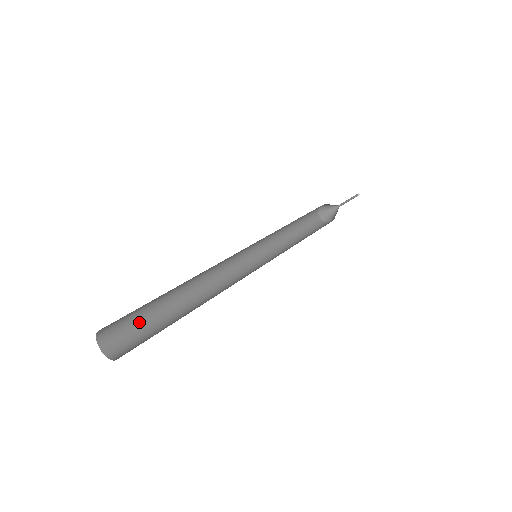
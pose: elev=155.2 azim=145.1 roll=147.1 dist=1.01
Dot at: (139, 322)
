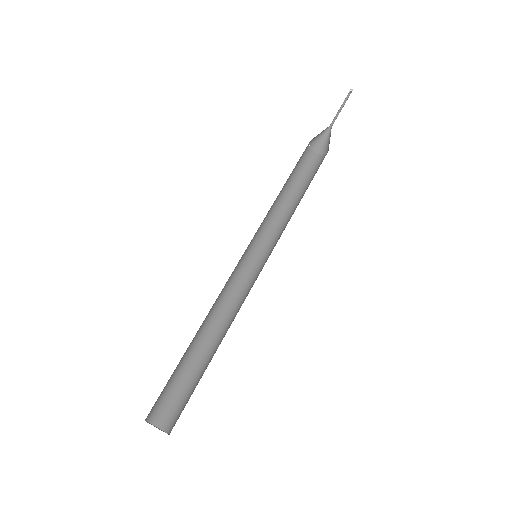
Dot at: (169, 380)
